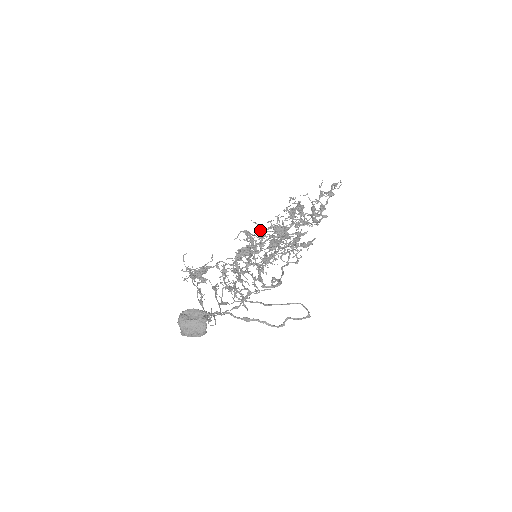
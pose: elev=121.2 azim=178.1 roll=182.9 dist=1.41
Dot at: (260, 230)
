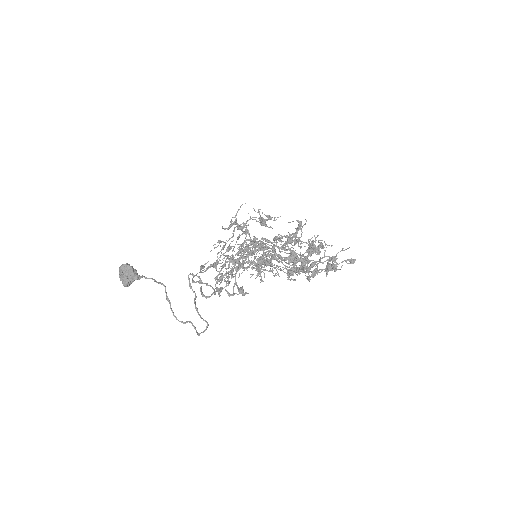
Dot at: (290, 237)
